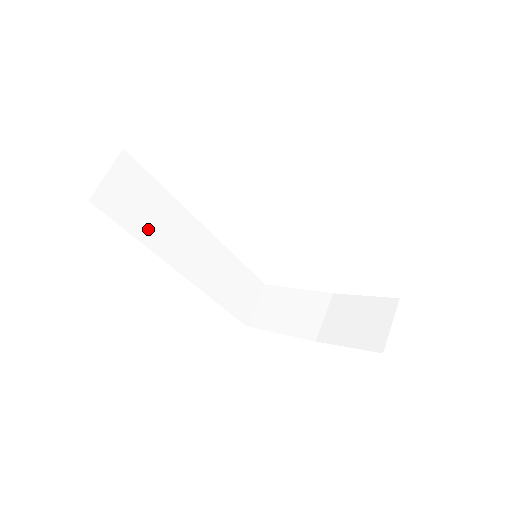
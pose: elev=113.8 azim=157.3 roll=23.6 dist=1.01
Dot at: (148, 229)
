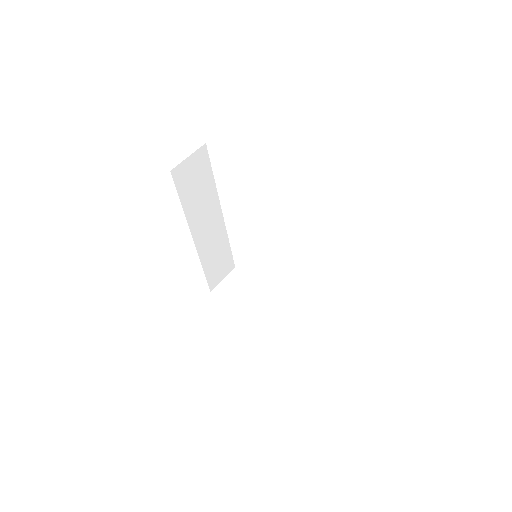
Dot at: (191, 202)
